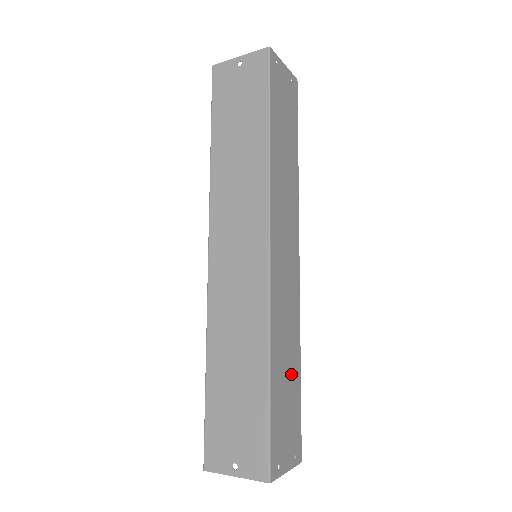
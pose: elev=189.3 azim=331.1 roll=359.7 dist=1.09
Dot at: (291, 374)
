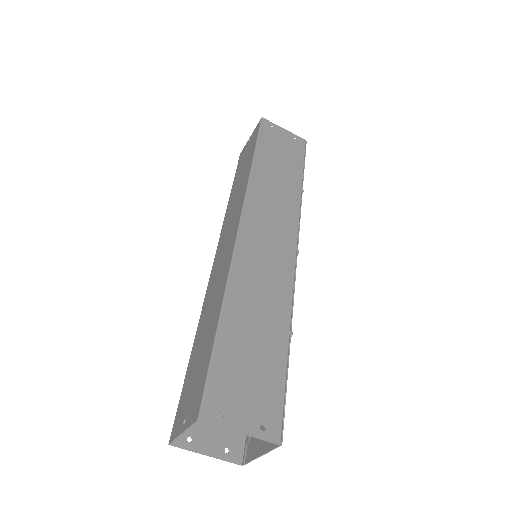
Dot at: (266, 337)
